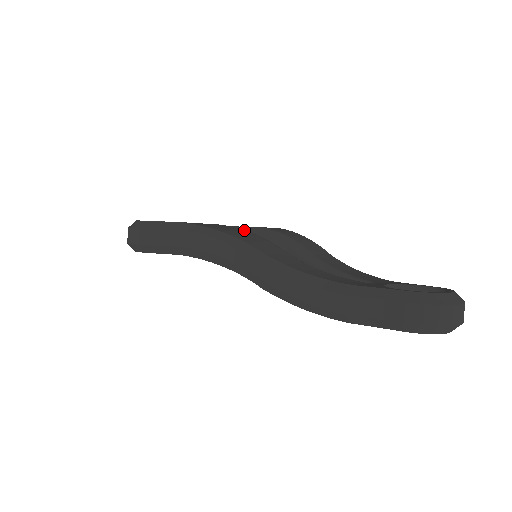
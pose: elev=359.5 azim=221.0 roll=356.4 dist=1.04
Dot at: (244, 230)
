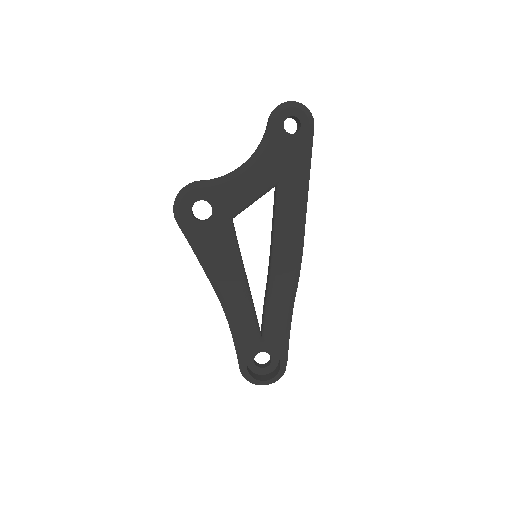
Dot at: (237, 266)
